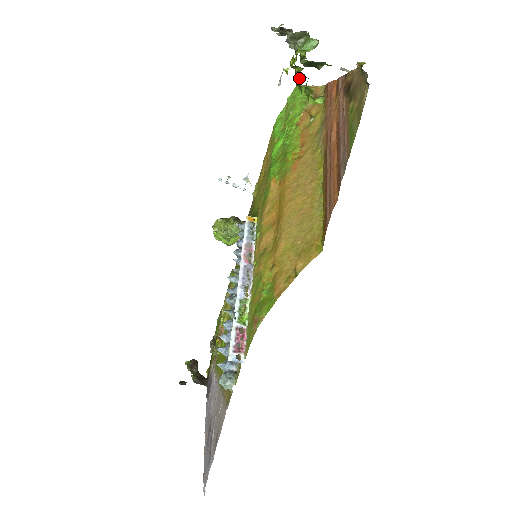
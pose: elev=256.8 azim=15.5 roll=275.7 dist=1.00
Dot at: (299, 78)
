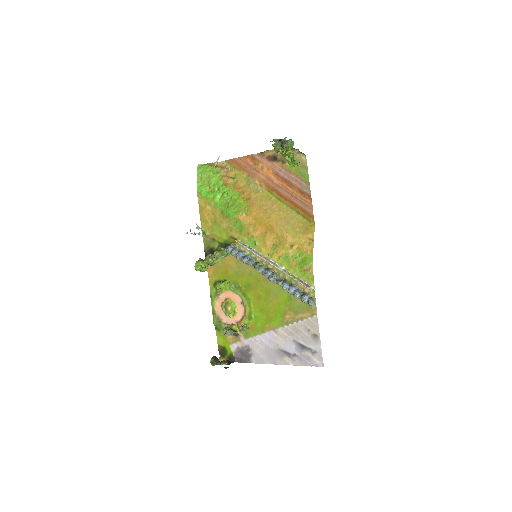
Dot at: (287, 158)
